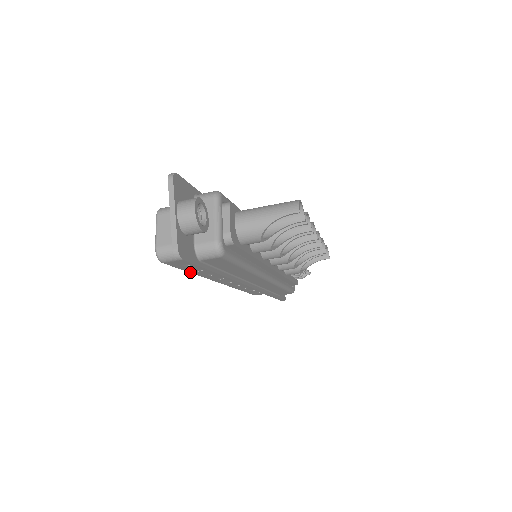
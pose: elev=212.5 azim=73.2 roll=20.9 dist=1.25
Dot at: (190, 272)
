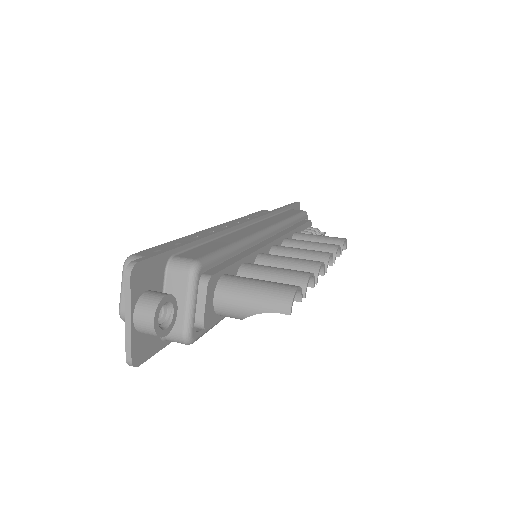
Dot at: occluded
